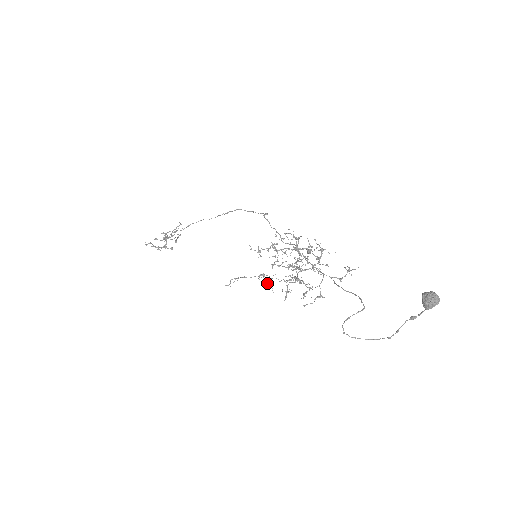
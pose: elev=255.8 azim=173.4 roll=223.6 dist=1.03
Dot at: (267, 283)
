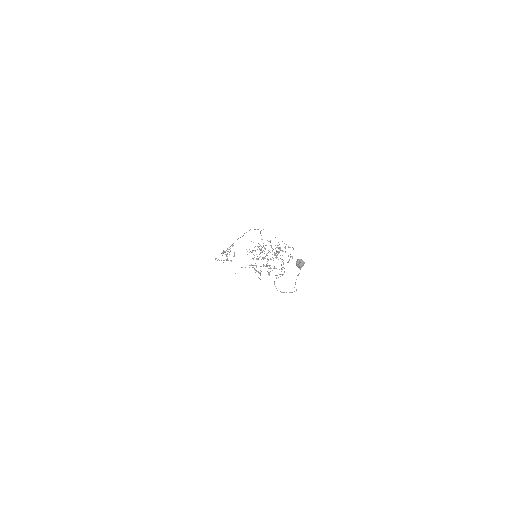
Dot at: (256, 270)
